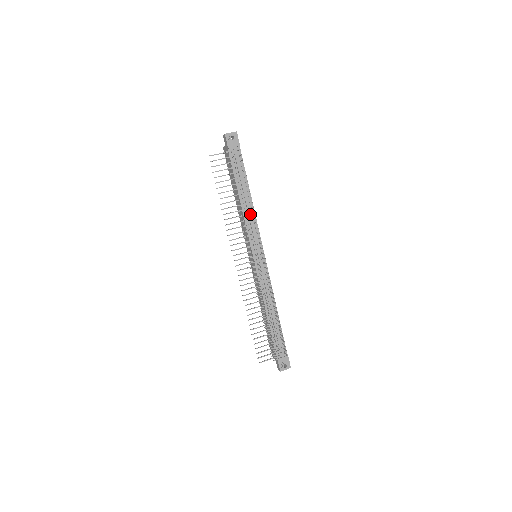
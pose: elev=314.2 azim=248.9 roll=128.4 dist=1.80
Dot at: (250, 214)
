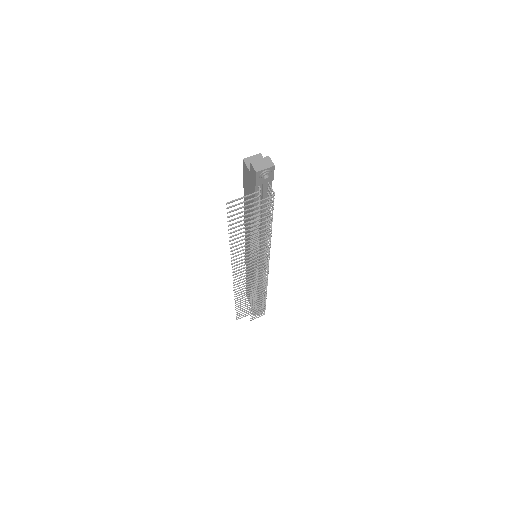
Dot at: occluded
